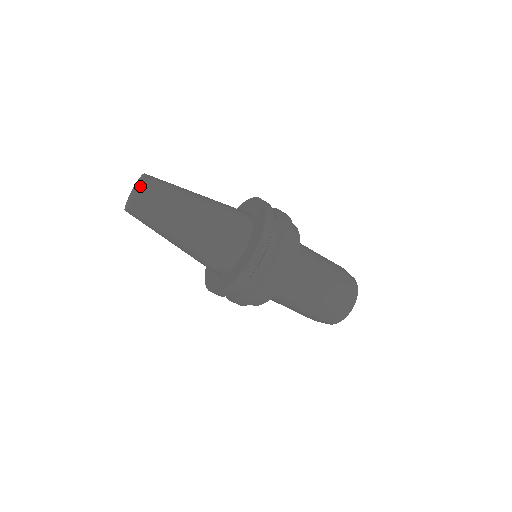
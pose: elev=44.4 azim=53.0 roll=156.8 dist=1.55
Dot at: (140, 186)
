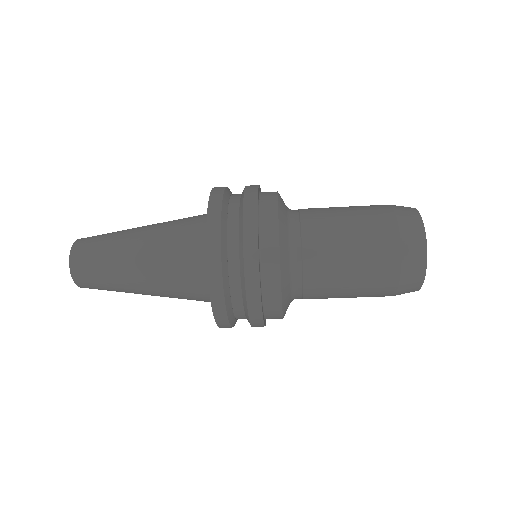
Dot at: (70, 262)
